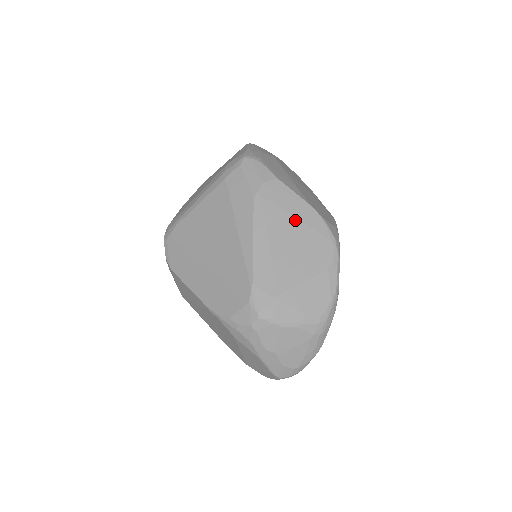
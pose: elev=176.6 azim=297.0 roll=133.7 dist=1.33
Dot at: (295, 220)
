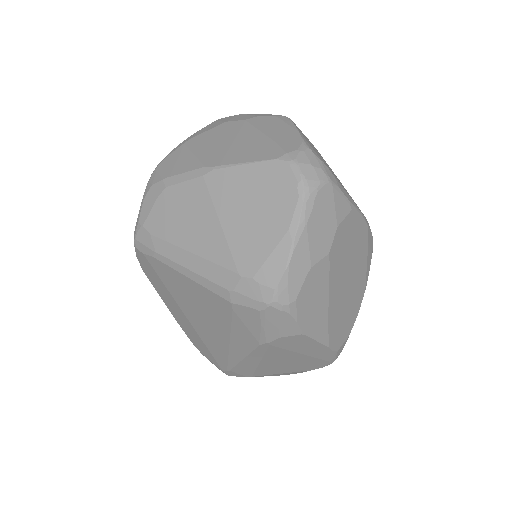
Dot at: (301, 355)
